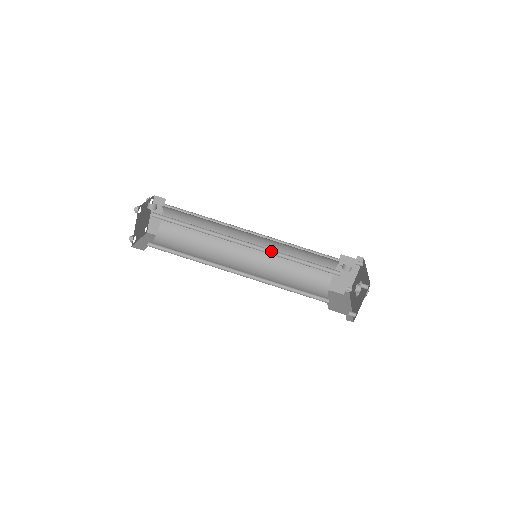
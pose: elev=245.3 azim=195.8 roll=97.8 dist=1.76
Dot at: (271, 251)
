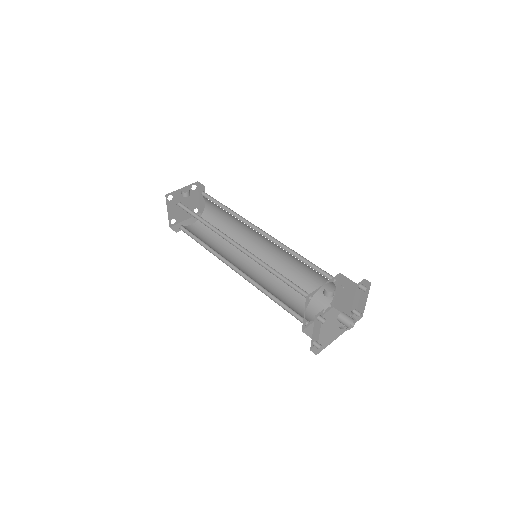
Dot at: (255, 256)
